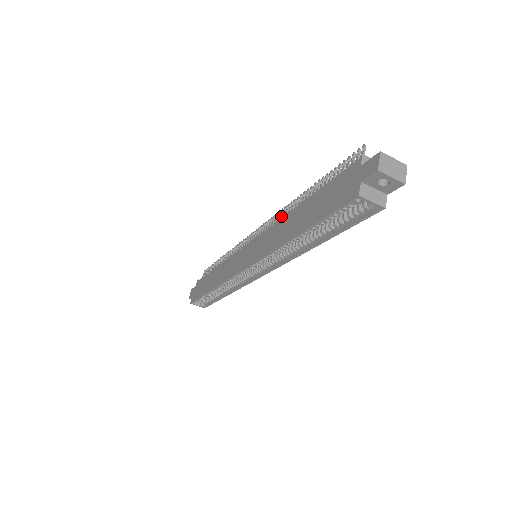
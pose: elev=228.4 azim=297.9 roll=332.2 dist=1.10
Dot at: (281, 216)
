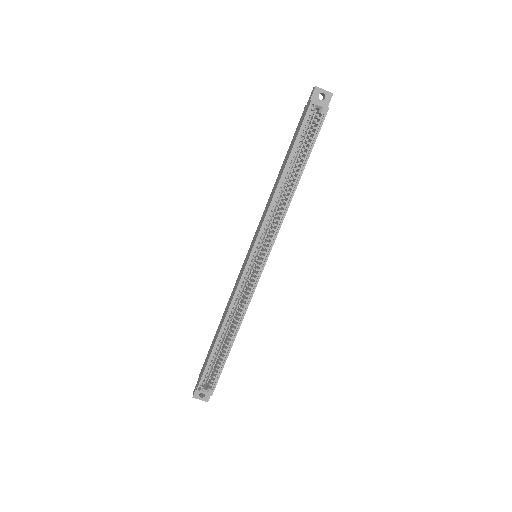
Dot at: occluded
